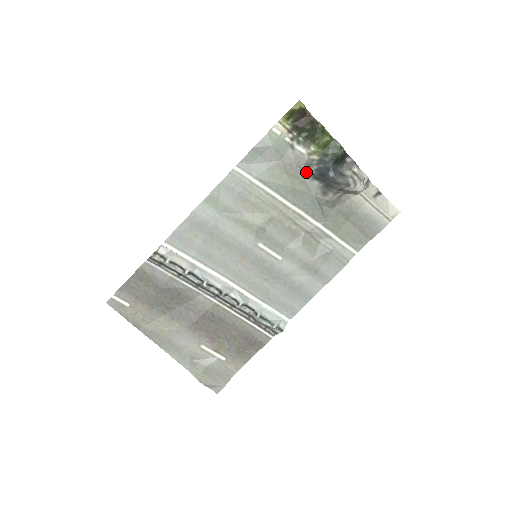
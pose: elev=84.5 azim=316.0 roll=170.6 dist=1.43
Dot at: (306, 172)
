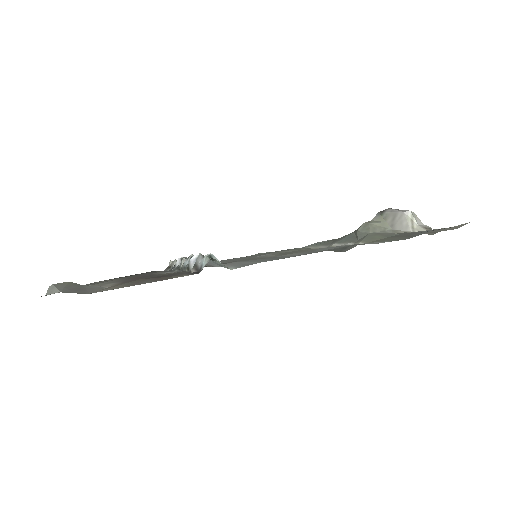
Dot at: occluded
